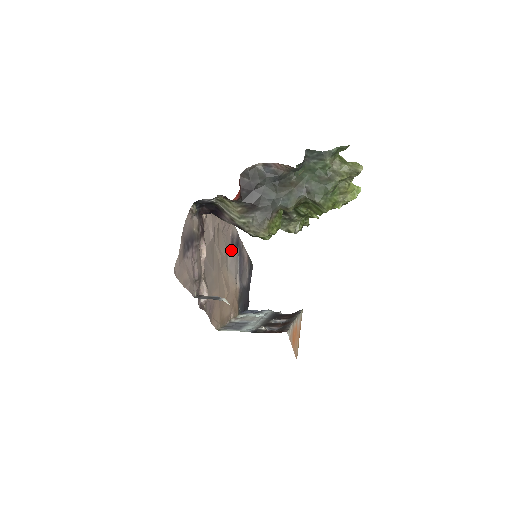
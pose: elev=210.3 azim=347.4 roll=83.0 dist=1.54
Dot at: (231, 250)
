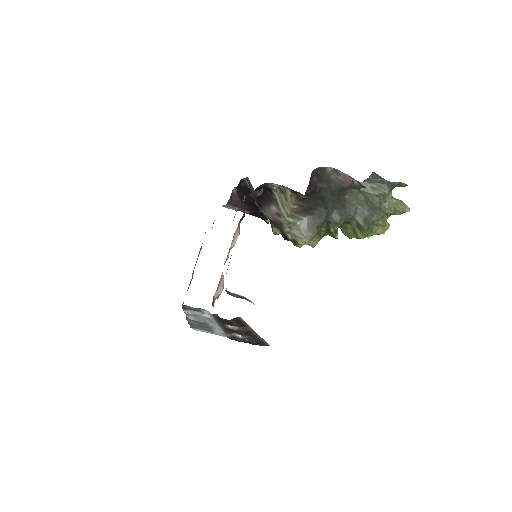
Dot at: occluded
